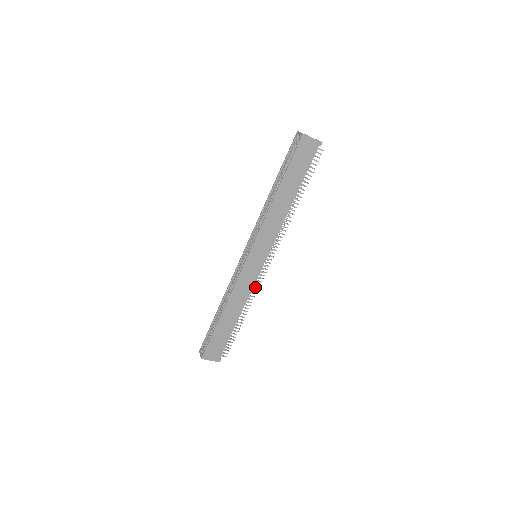
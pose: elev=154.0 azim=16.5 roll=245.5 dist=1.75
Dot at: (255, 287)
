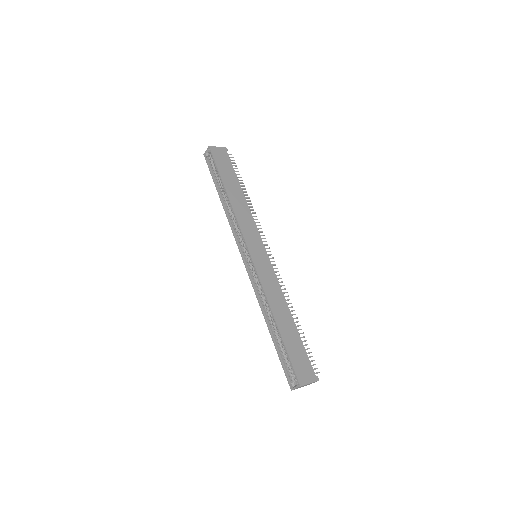
Dot at: occluded
